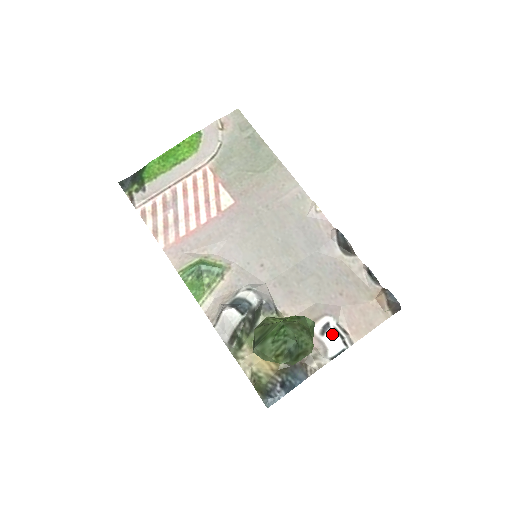
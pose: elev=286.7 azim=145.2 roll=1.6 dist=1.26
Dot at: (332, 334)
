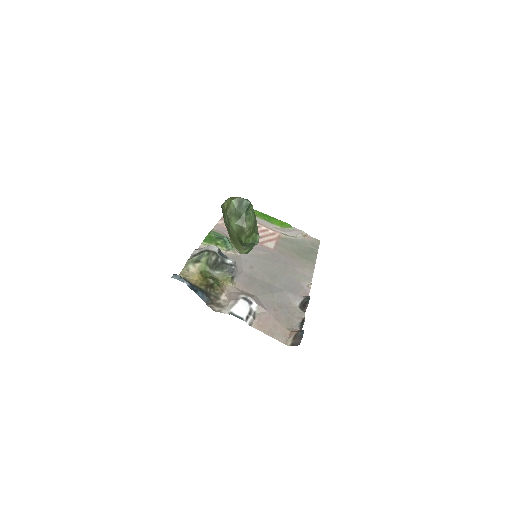
Dot at: (247, 305)
